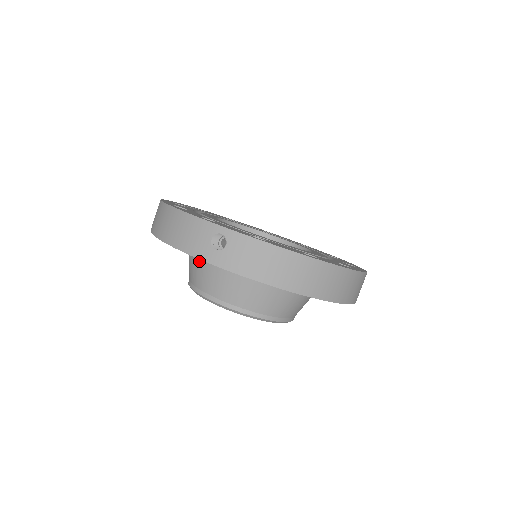
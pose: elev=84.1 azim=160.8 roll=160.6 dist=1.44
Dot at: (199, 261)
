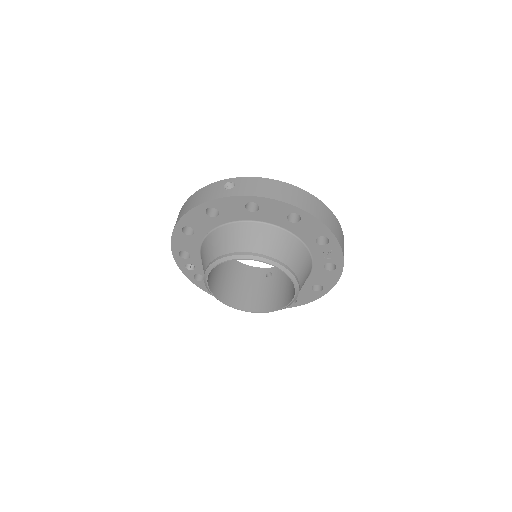
Dot at: (213, 237)
